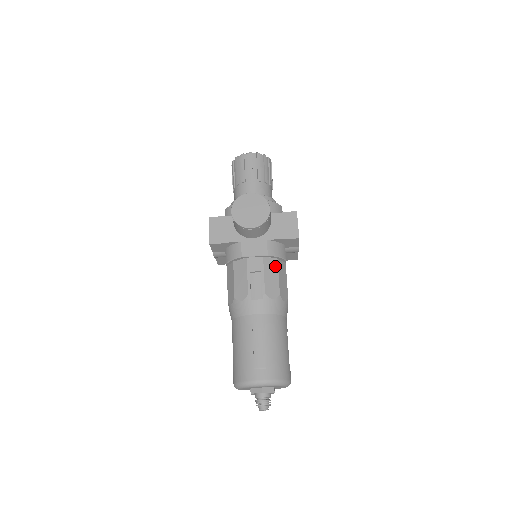
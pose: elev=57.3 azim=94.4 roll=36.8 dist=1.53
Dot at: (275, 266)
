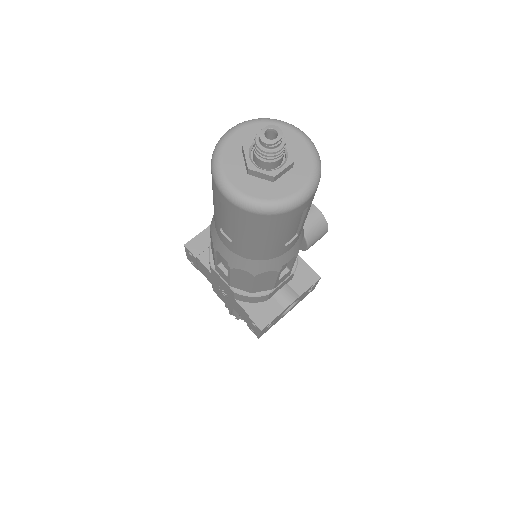
Dot at: occluded
